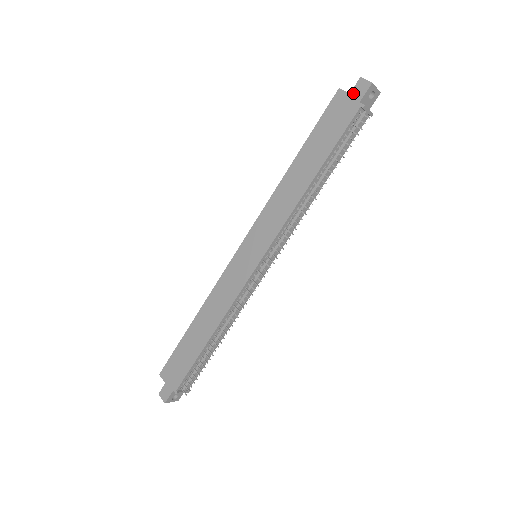
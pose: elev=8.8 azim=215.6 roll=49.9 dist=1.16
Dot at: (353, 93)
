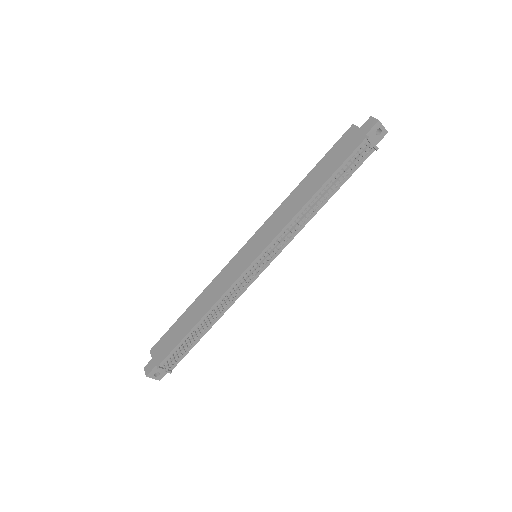
Dot at: (362, 128)
